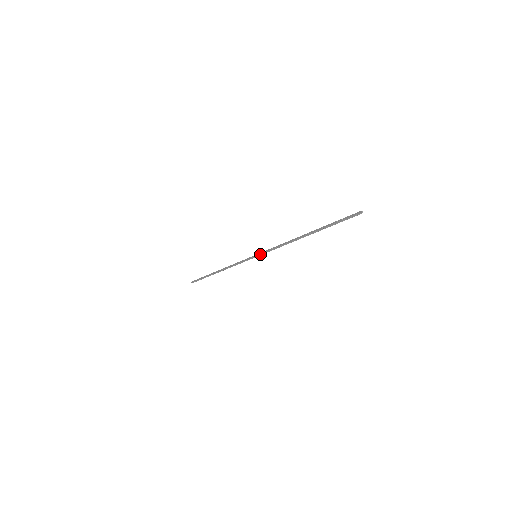
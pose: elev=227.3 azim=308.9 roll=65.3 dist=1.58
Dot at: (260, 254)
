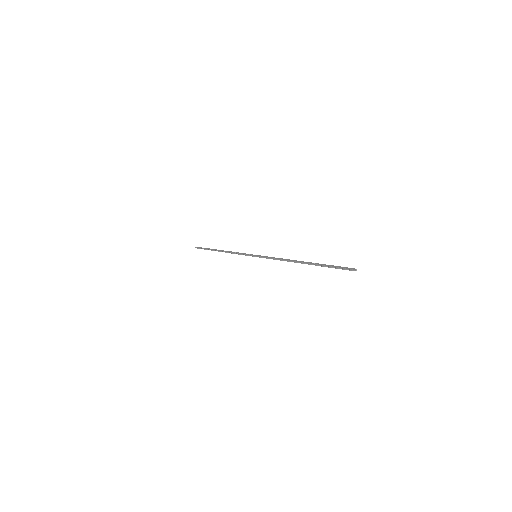
Dot at: (260, 256)
